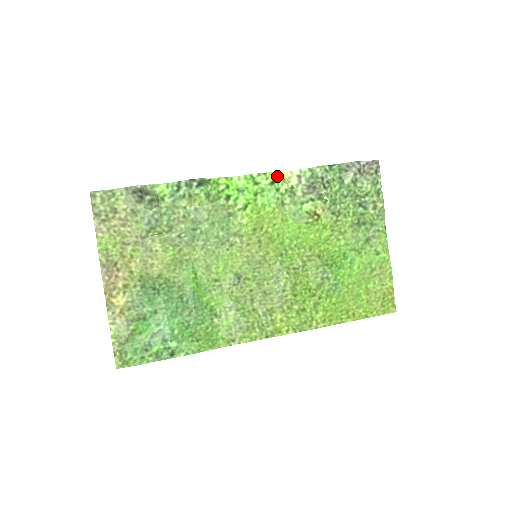
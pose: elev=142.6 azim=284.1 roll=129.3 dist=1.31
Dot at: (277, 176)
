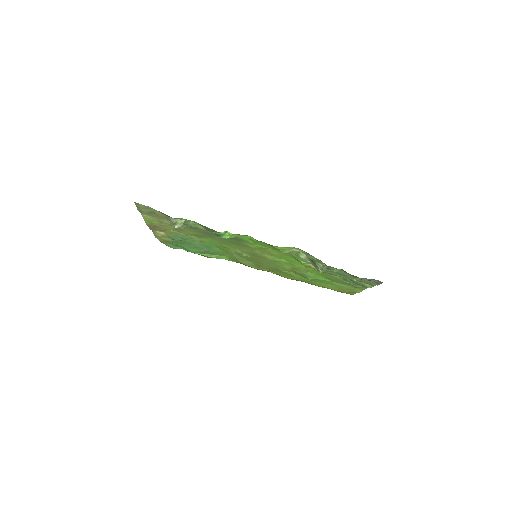
Dot at: (286, 248)
